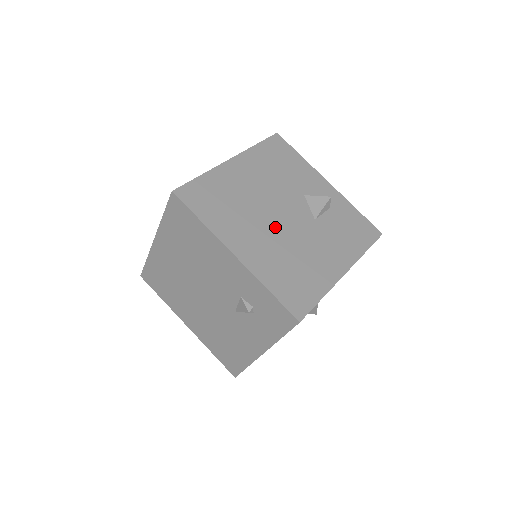
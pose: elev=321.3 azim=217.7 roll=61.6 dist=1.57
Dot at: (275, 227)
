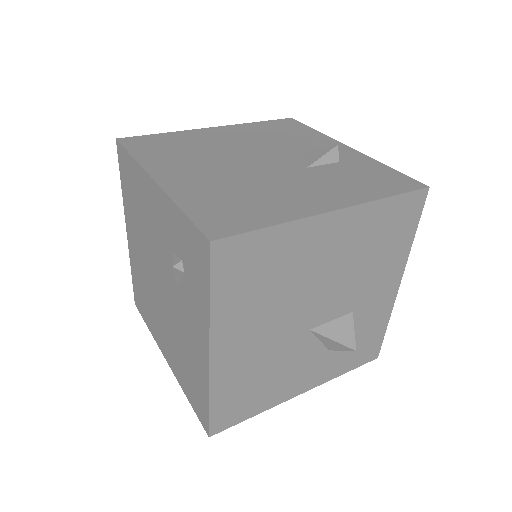
Dot at: (236, 167)
